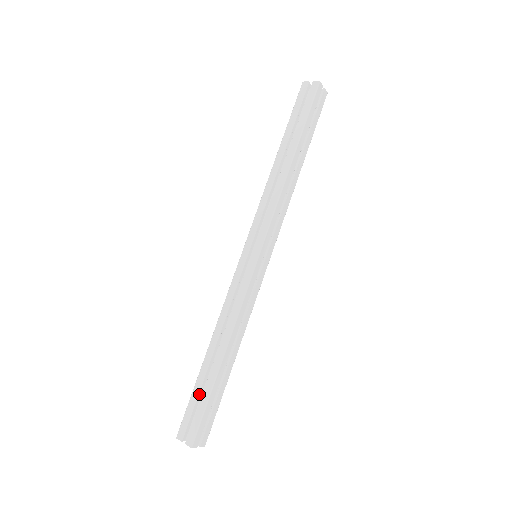
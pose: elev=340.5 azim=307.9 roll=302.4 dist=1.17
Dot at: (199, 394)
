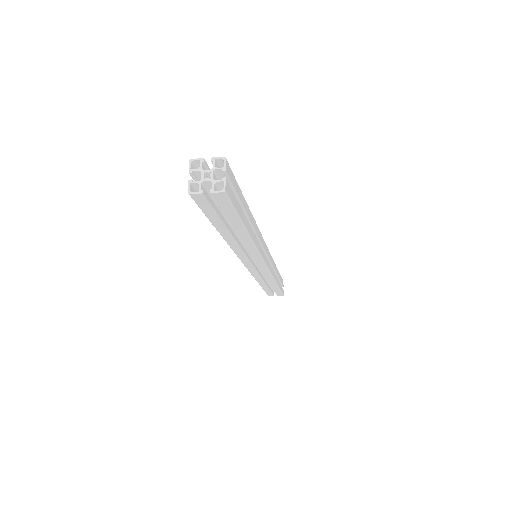
Dot at: occluded
